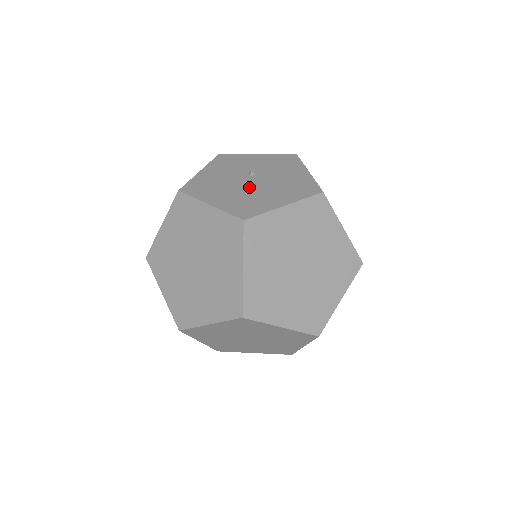
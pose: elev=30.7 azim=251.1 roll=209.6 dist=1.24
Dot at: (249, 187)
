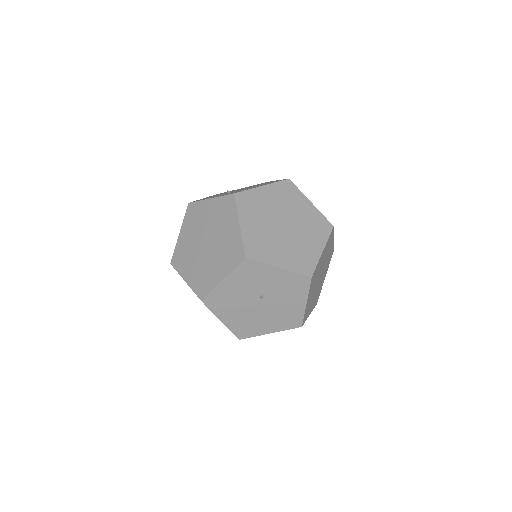
Dot at: (254, 311)
